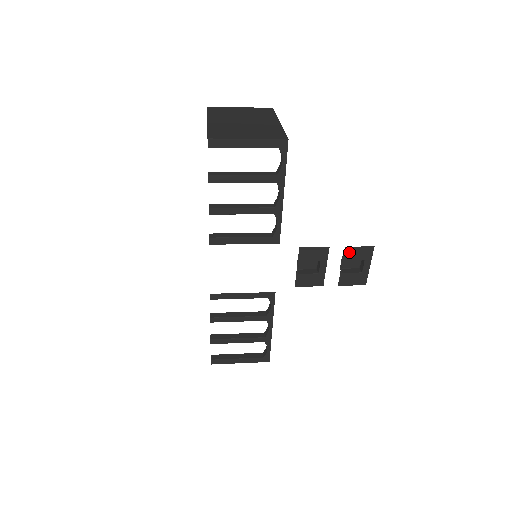
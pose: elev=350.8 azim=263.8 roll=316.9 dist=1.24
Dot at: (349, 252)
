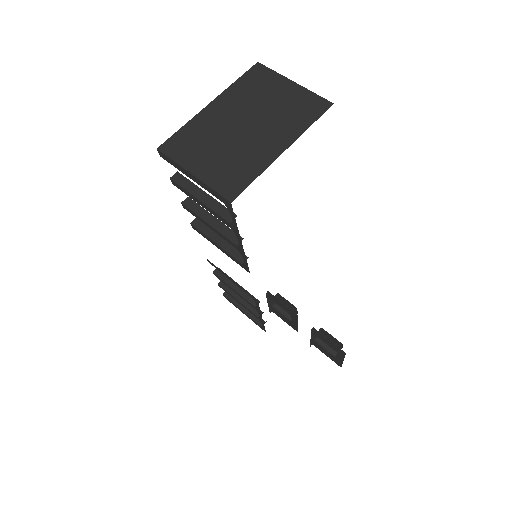
Dot at: (319, 334)
